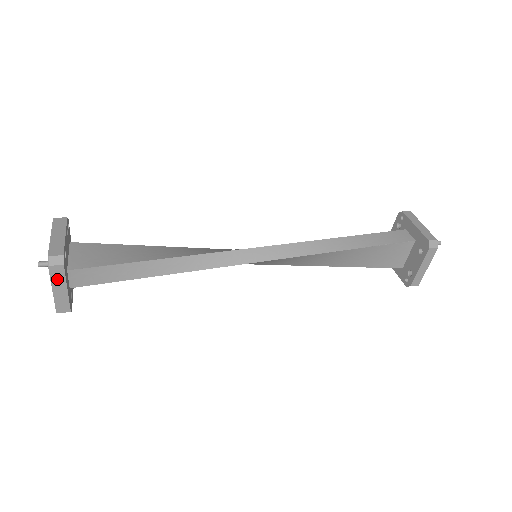
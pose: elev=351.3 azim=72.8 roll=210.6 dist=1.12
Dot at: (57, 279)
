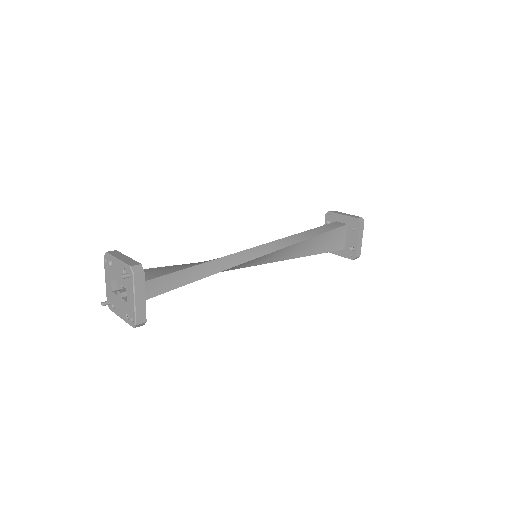
Dot at: (138, 287)
